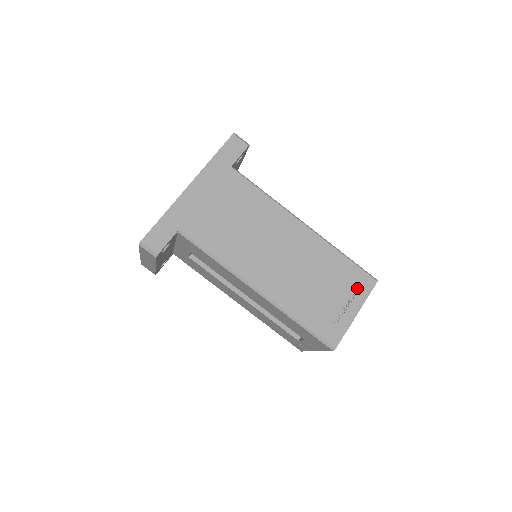
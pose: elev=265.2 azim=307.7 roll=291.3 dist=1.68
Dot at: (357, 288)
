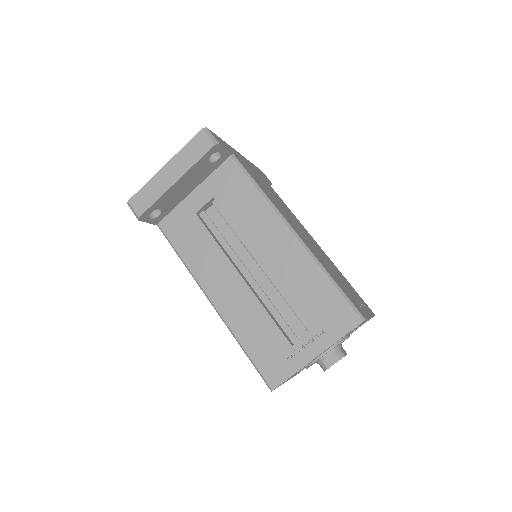
Dot at: (364, 304)
